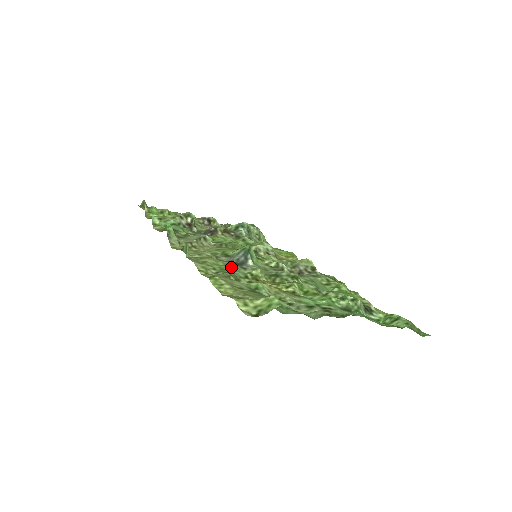
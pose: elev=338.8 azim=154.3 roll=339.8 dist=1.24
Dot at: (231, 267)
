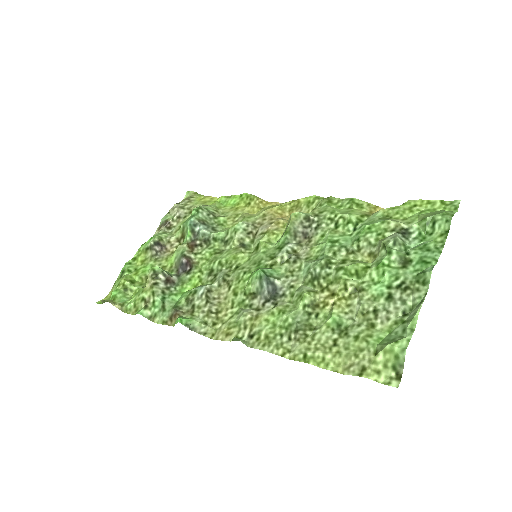
Dot at: (289, 319)
